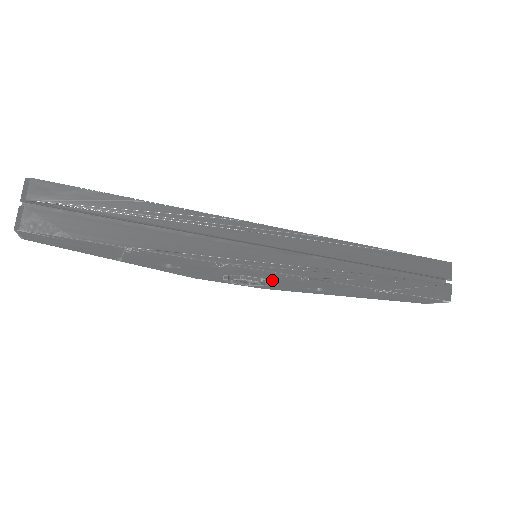
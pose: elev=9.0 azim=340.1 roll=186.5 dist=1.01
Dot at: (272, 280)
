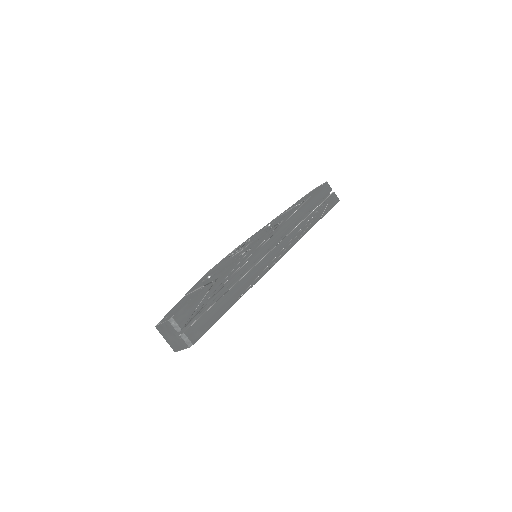
Dot at: occluded
